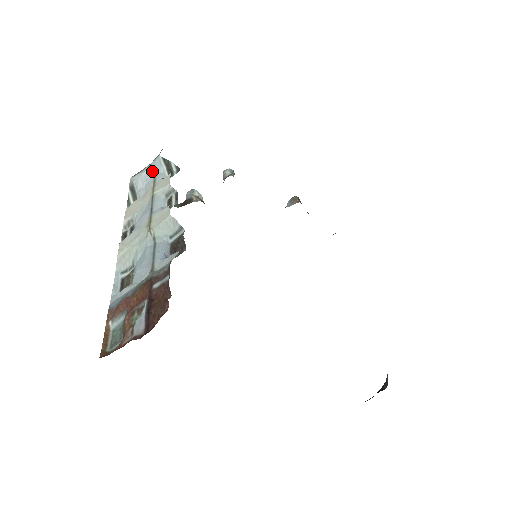
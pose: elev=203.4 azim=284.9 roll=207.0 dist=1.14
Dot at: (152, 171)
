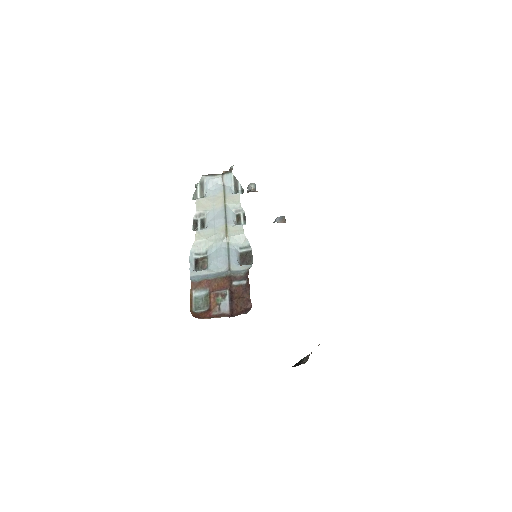
Dot at: (223, 181)
